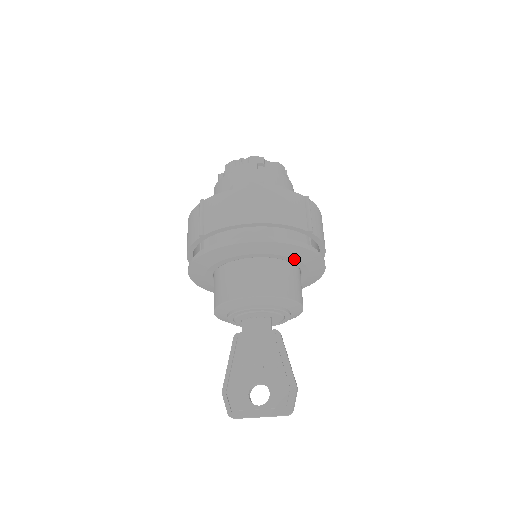
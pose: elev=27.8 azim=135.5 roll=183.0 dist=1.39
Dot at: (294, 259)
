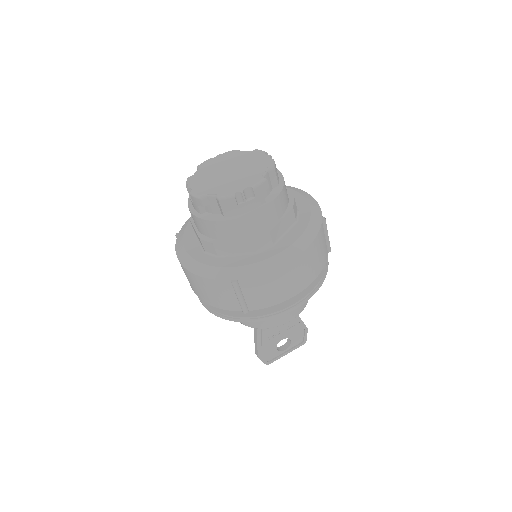
Dot at: occluded
